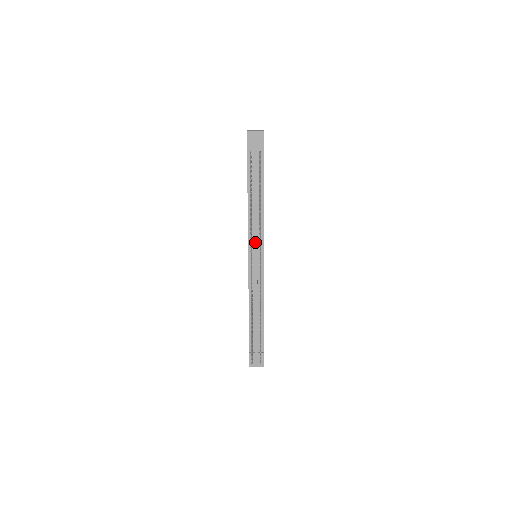
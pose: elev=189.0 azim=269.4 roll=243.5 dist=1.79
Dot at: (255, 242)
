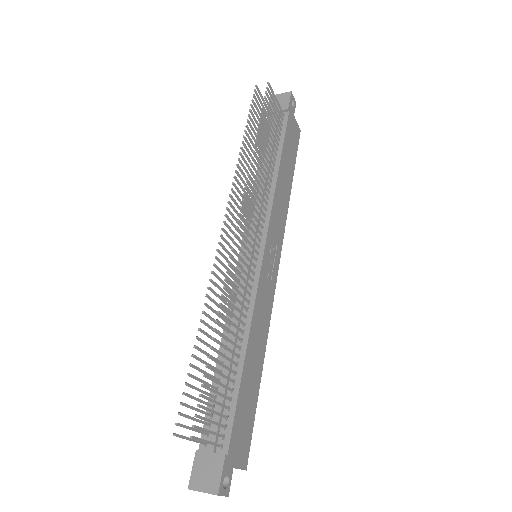
Dot at: occluded
